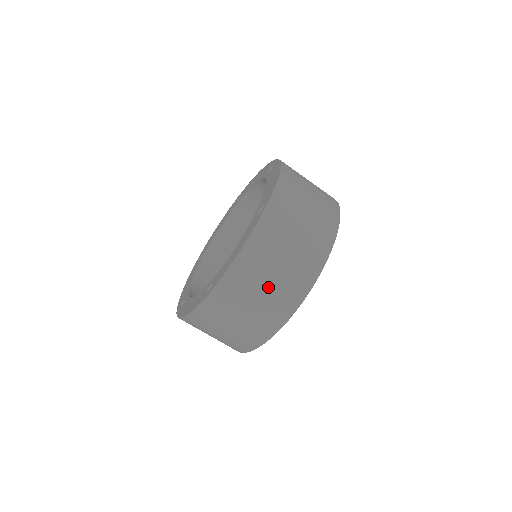
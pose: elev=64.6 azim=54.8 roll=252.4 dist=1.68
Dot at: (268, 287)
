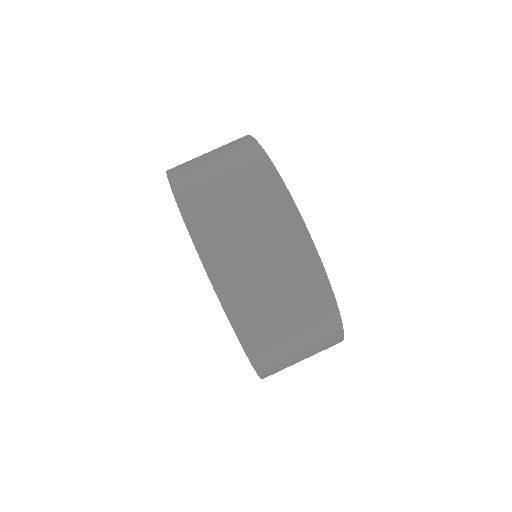
Dot at: (211, 154)
